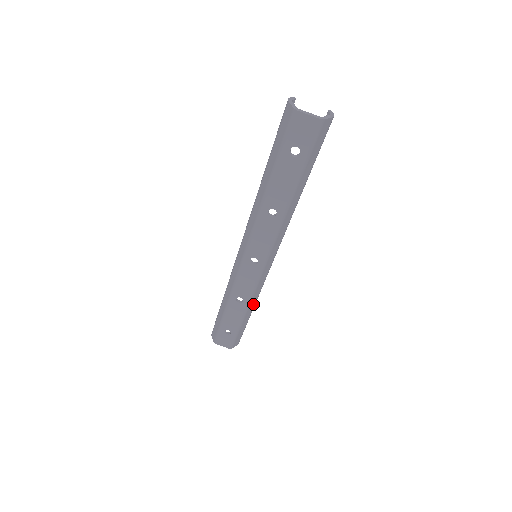
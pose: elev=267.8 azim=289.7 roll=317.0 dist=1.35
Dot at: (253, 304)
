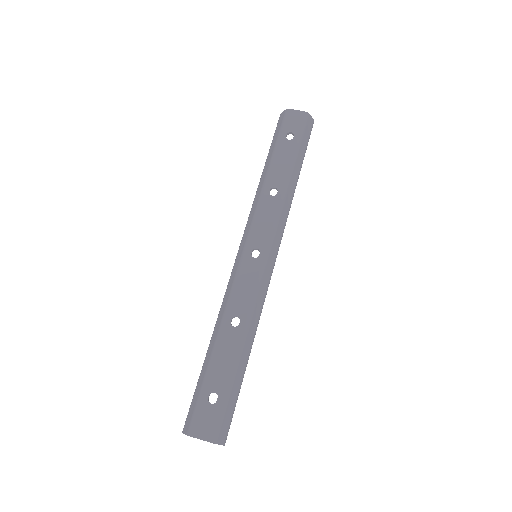
Dot at: (251, 337)
